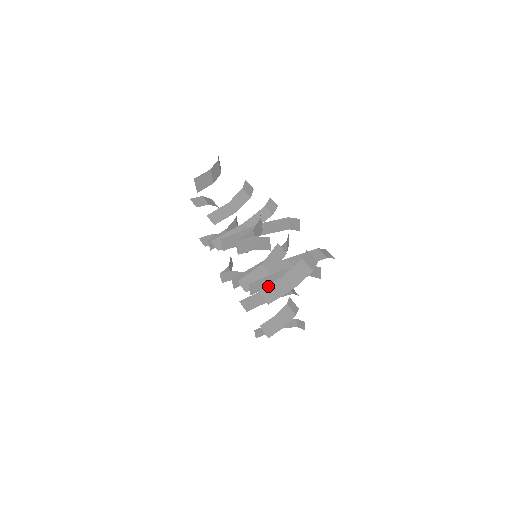
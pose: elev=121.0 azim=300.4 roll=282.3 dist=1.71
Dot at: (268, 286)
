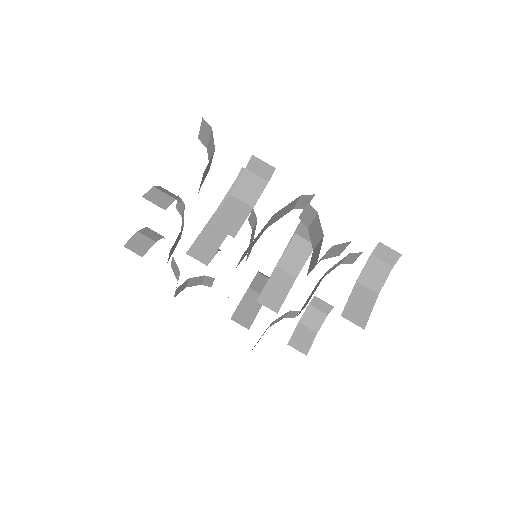
Dot at: (348, 304)
